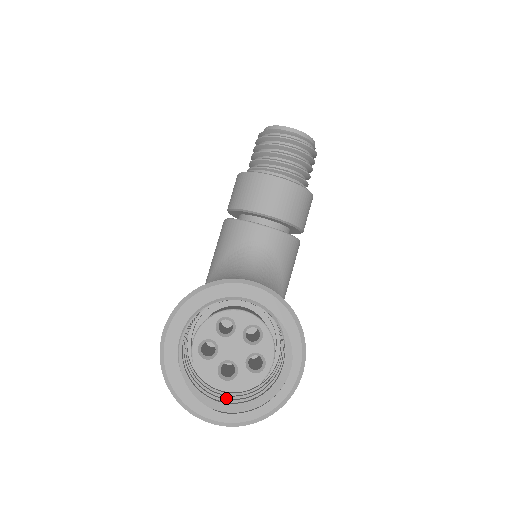
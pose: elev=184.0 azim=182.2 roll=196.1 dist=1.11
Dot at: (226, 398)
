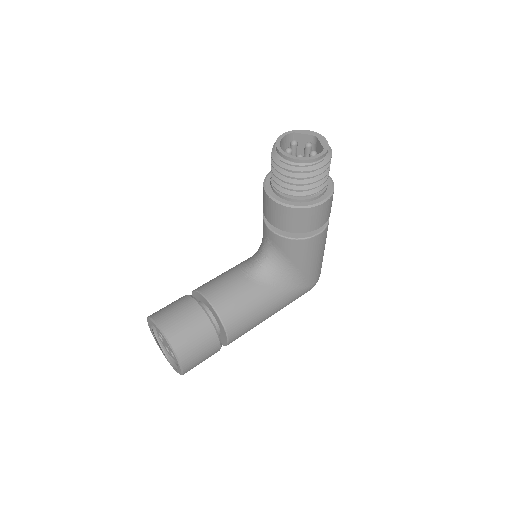
Dot at: occluded
